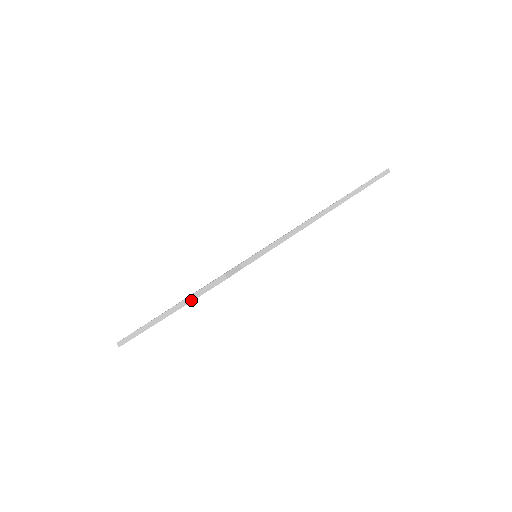
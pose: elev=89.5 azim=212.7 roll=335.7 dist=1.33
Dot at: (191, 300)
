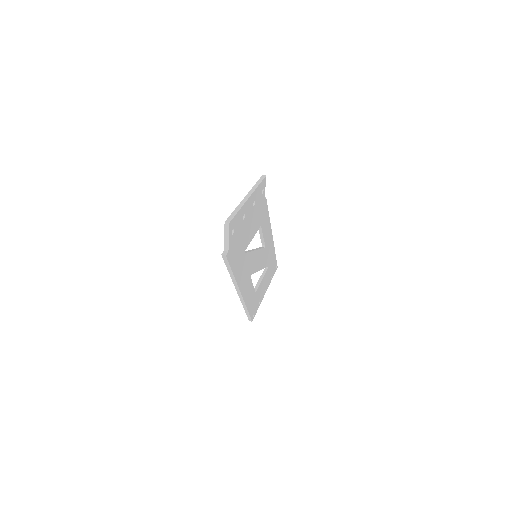
Dot at: (256, 187)
